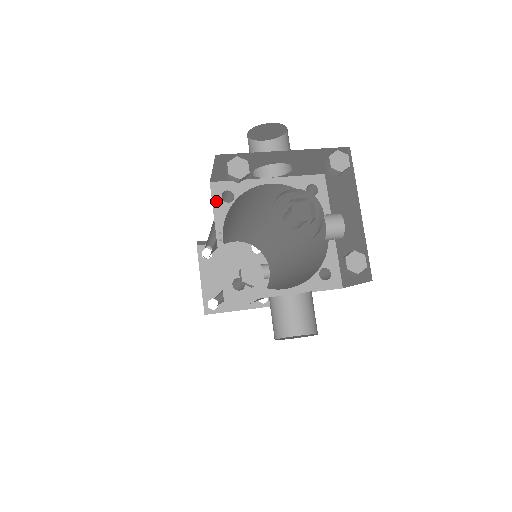
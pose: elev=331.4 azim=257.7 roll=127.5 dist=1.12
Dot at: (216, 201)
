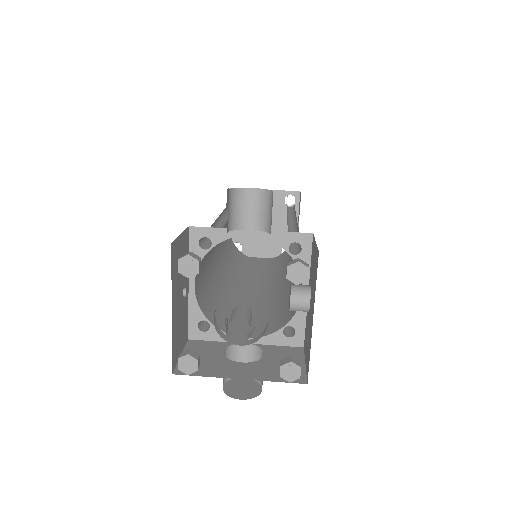
Dot at: (193, 246)
